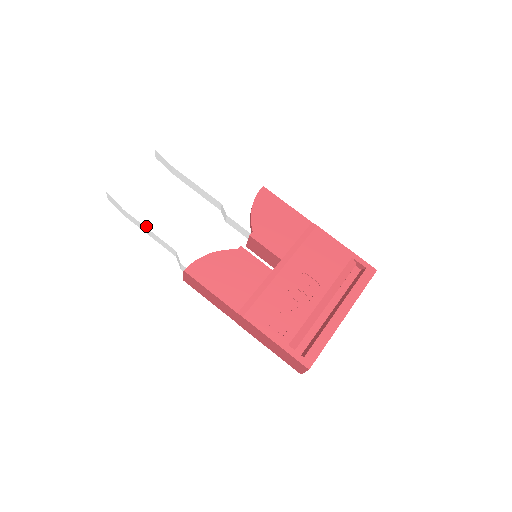
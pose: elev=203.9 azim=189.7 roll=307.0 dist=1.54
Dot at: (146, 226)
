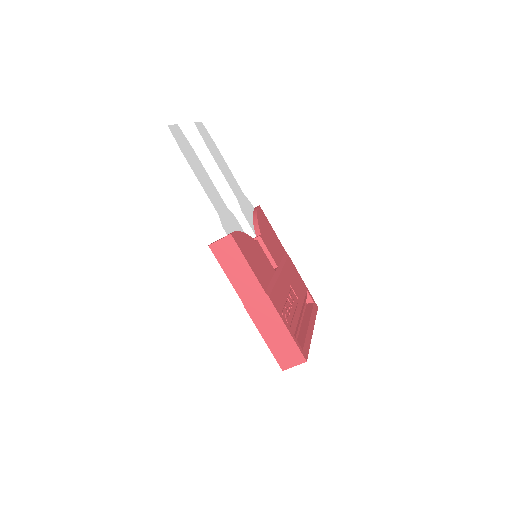
Dot at: (197, 178)
